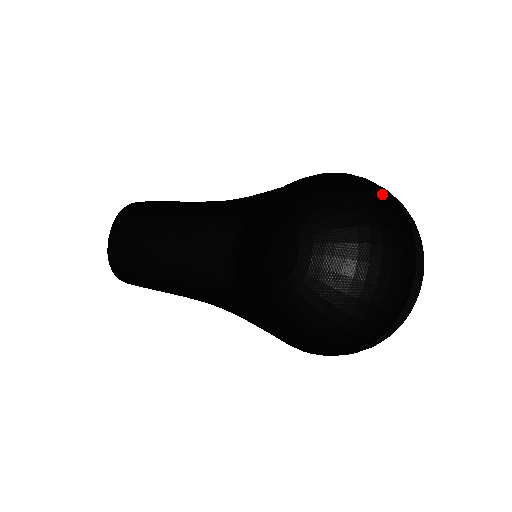
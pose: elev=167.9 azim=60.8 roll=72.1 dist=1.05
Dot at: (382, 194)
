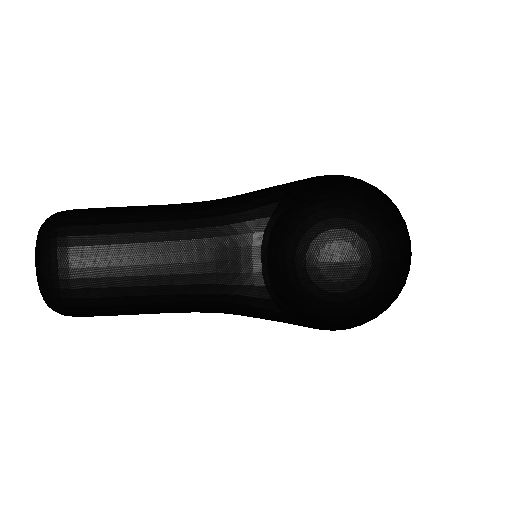
Dot at: (387, 196)
